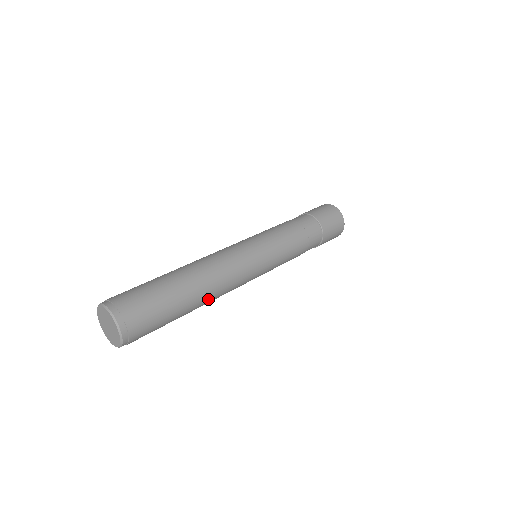
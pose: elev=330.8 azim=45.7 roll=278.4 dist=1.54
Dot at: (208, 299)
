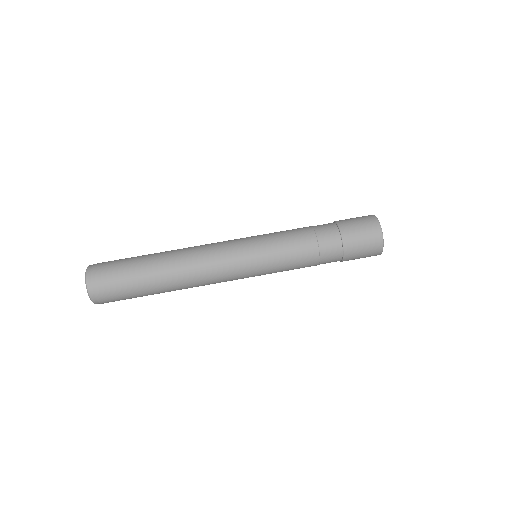
Dot at: (180, 287)
